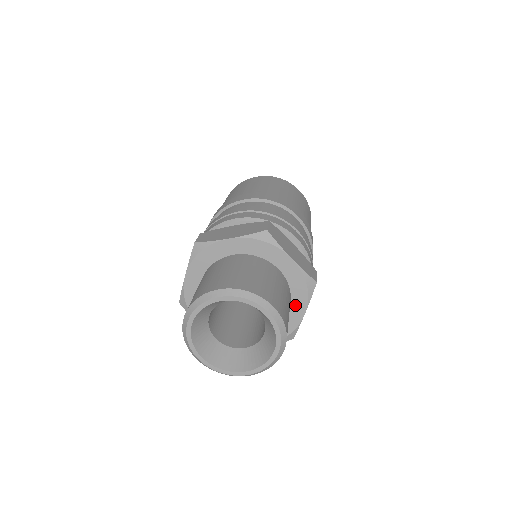
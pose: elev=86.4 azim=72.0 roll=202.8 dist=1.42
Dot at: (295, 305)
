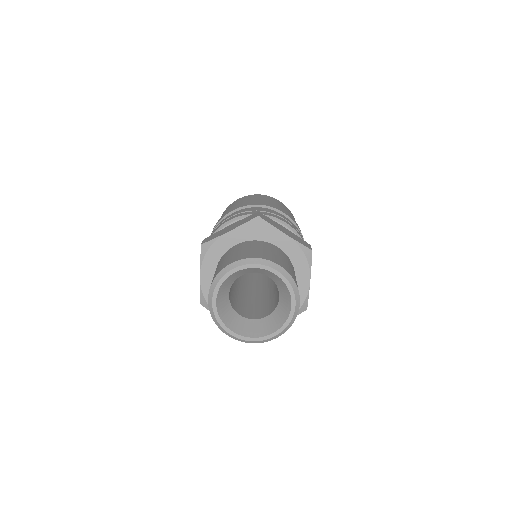
Dot at: occluded
